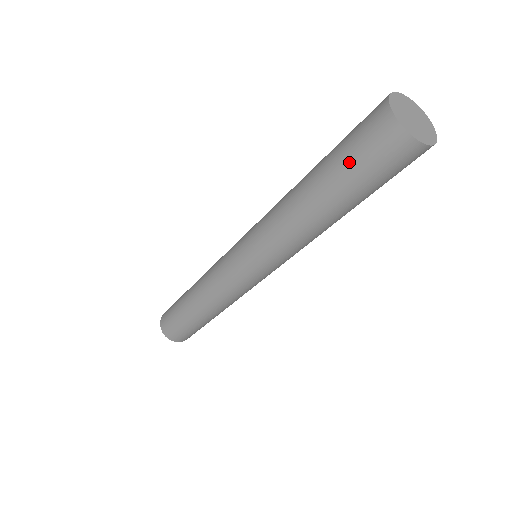
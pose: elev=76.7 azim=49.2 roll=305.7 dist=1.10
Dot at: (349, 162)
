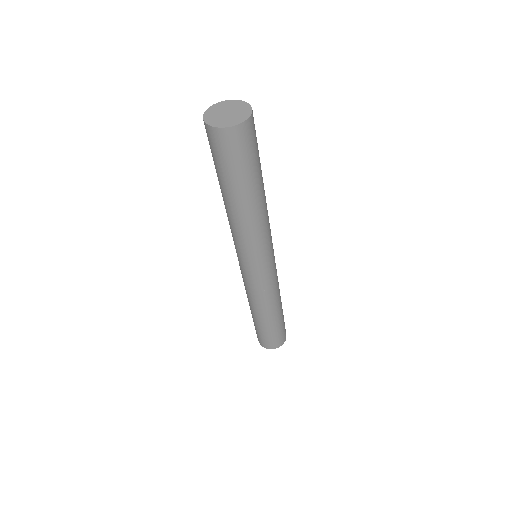
Dot at: (227, 168)
